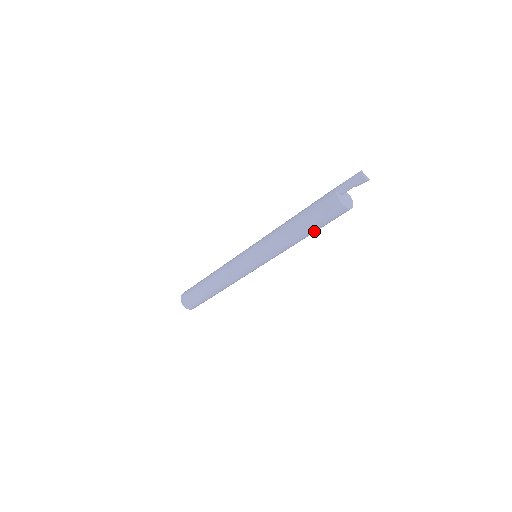
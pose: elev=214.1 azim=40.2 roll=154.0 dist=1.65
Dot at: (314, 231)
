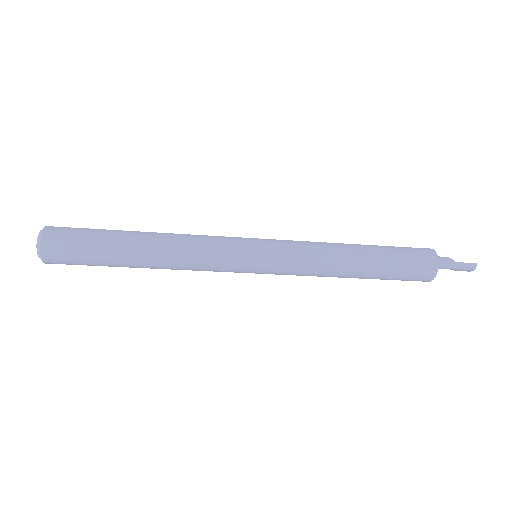
Dot at: occluded
